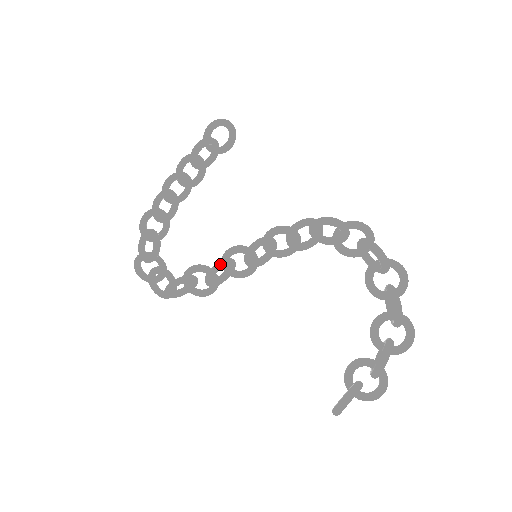
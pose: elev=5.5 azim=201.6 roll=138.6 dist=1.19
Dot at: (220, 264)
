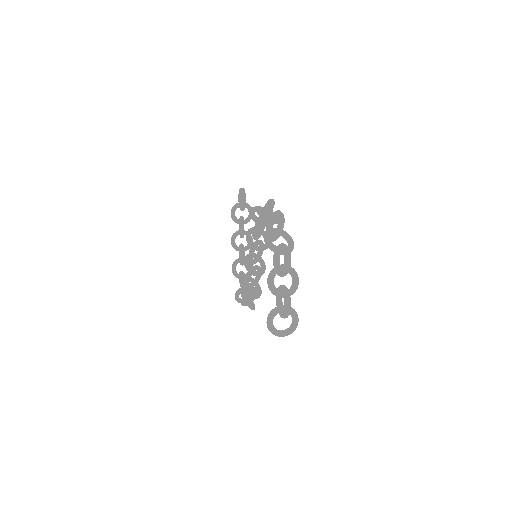
Dot at: occluded
